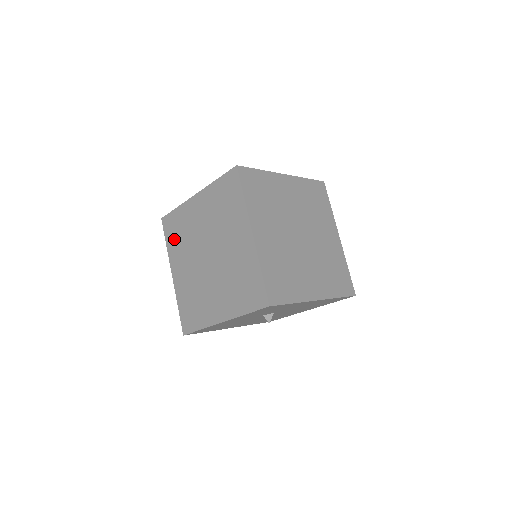
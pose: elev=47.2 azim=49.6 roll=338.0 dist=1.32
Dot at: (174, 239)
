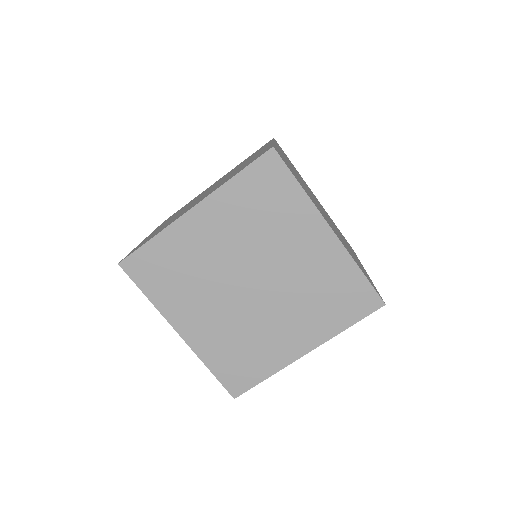
Dot at: occluded
